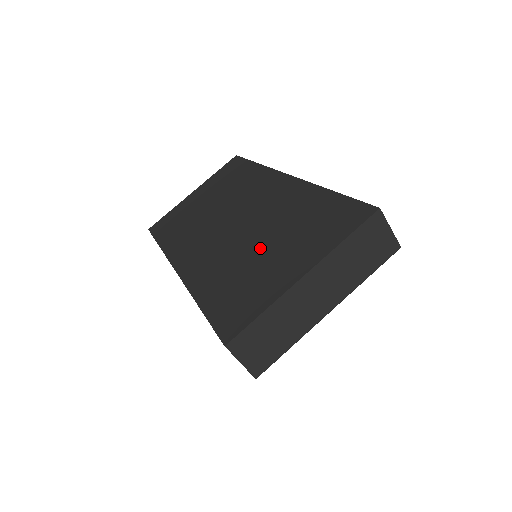
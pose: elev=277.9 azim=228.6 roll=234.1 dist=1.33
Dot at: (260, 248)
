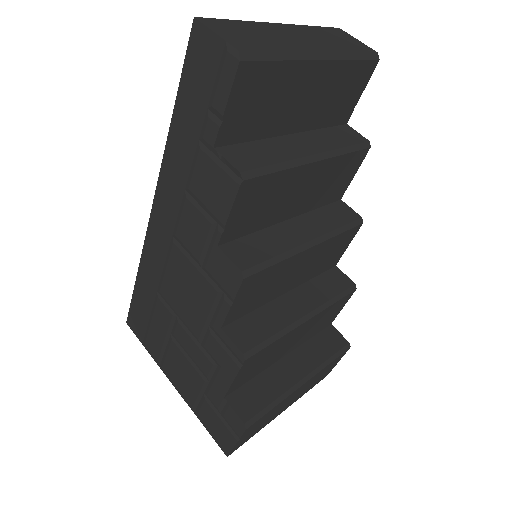
Dot at: occluded
